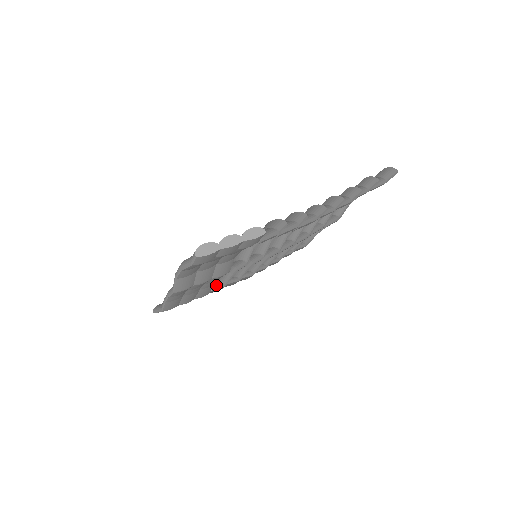
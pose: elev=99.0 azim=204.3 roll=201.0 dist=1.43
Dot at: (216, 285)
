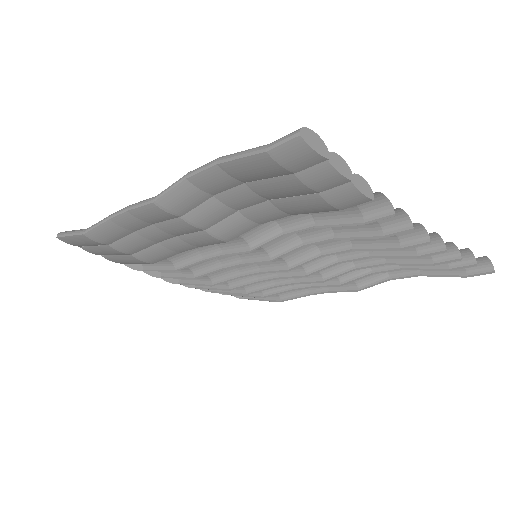
Dot at: (158, 265)
